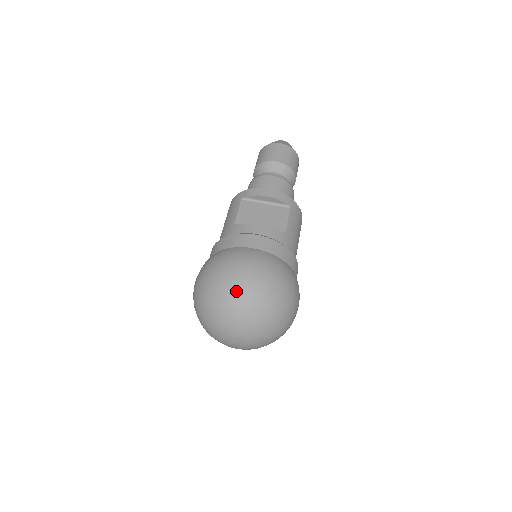
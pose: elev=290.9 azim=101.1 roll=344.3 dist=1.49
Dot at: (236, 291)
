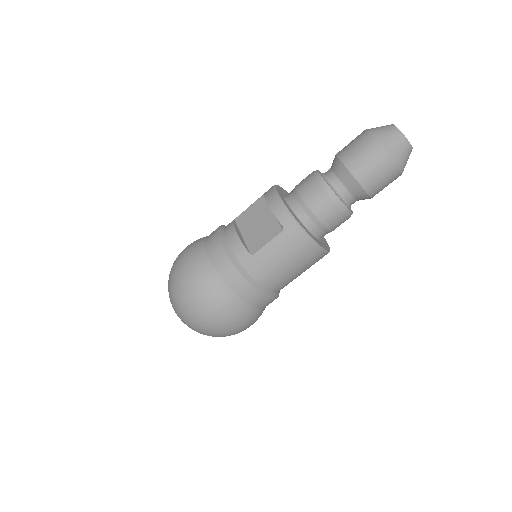
Dot at: (170, 280)
